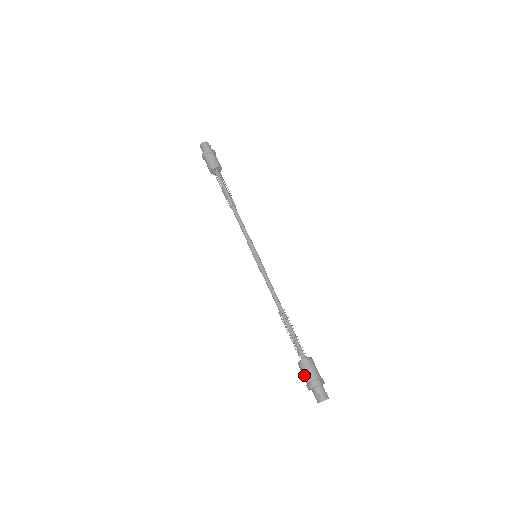
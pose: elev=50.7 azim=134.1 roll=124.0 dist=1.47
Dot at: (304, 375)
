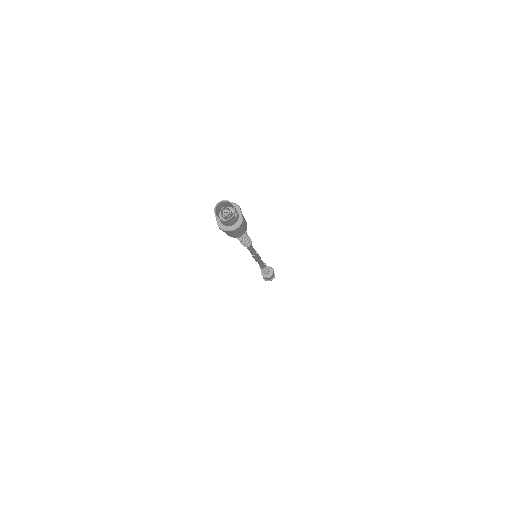
Dot at: occluded
